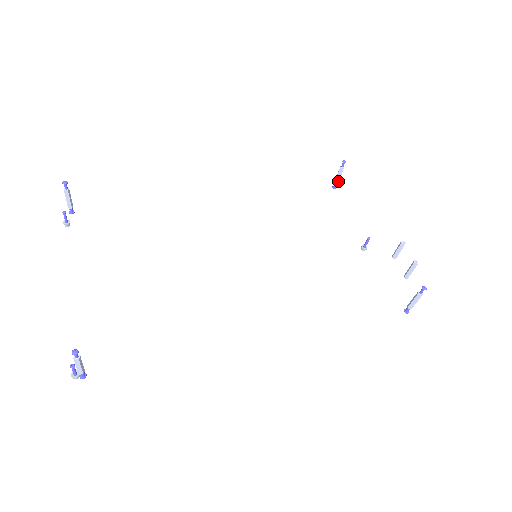
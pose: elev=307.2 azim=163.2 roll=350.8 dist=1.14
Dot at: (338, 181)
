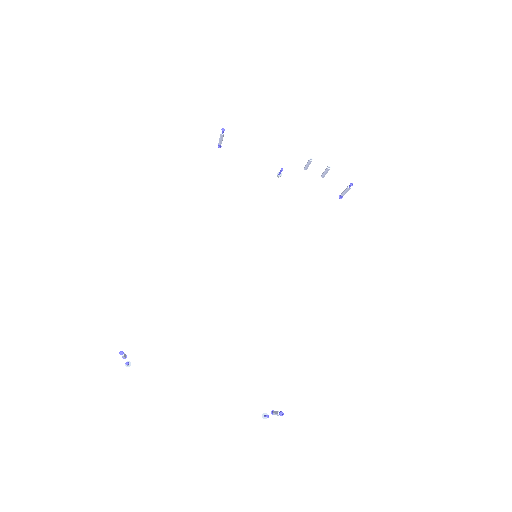
Dot at: occluded
